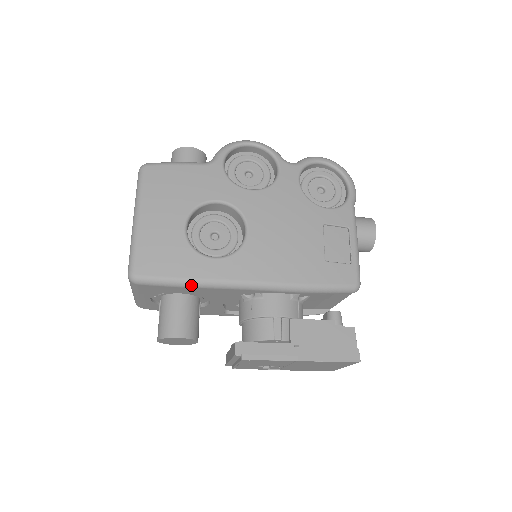
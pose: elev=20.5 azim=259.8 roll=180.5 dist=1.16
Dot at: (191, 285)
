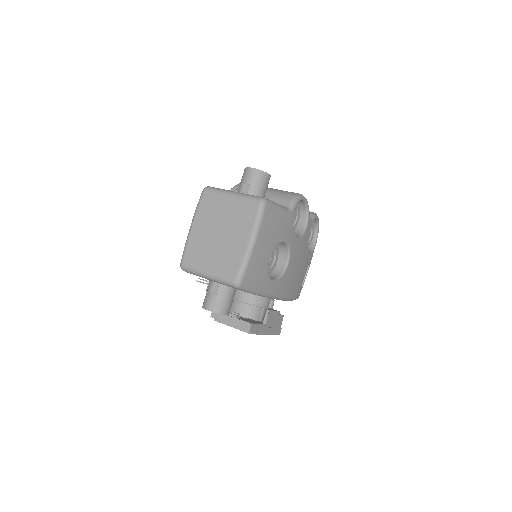
Dot at: (258, 294)
